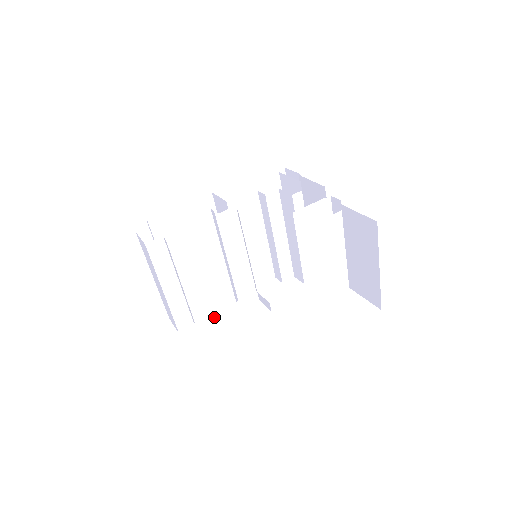
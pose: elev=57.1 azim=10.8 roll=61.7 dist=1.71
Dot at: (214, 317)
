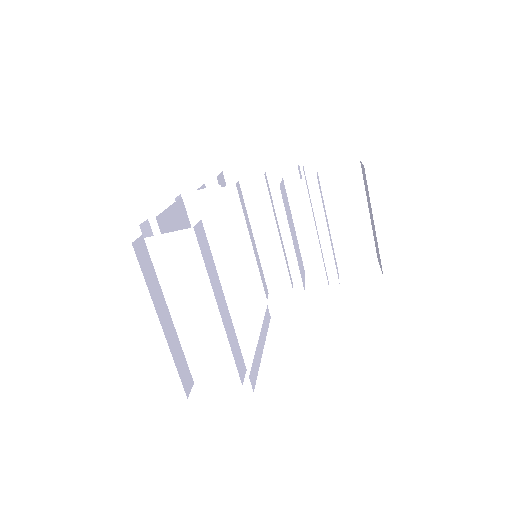
Dot at: (260, 344)
